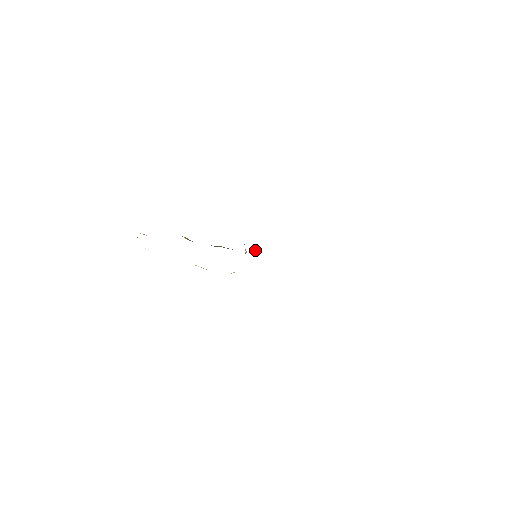
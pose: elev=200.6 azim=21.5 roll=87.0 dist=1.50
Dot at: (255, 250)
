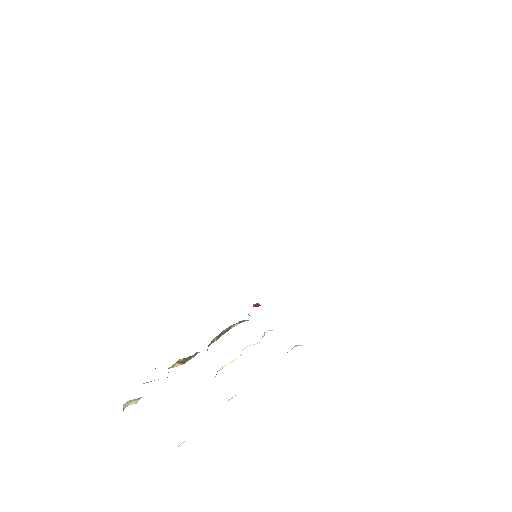
Dot at: occluded
